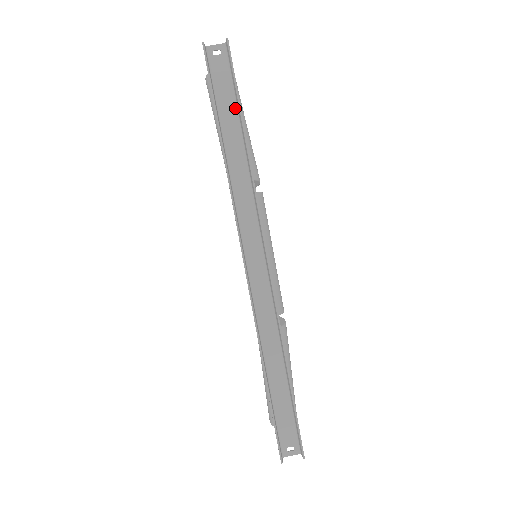
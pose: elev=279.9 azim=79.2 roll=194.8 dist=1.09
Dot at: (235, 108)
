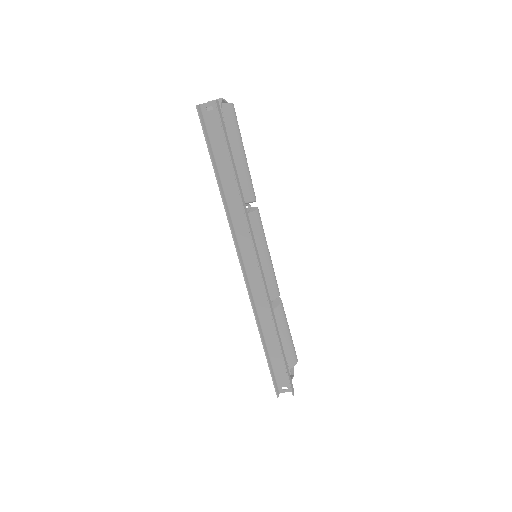
Dot at: (228, 153)
